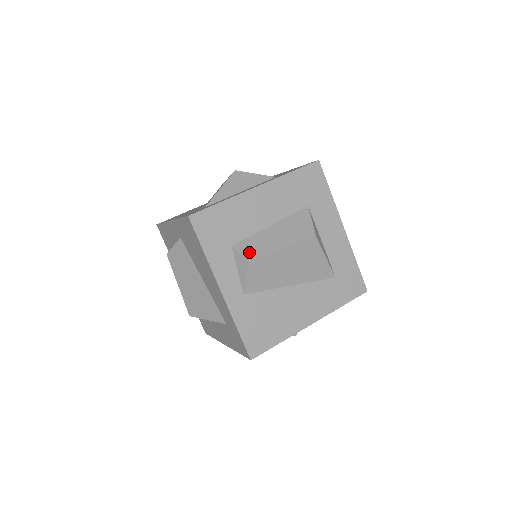
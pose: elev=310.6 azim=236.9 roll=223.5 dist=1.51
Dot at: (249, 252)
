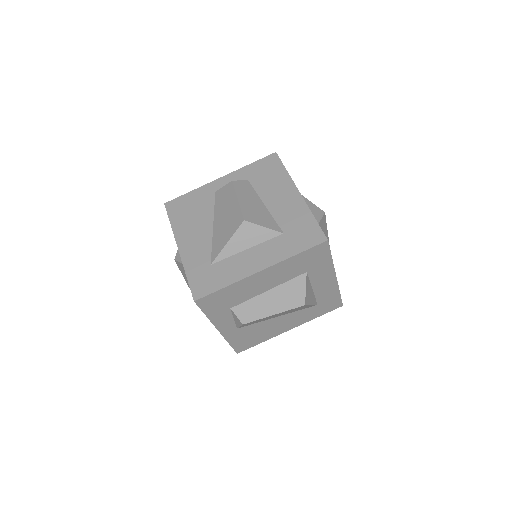
Dot at: (245, 316)
